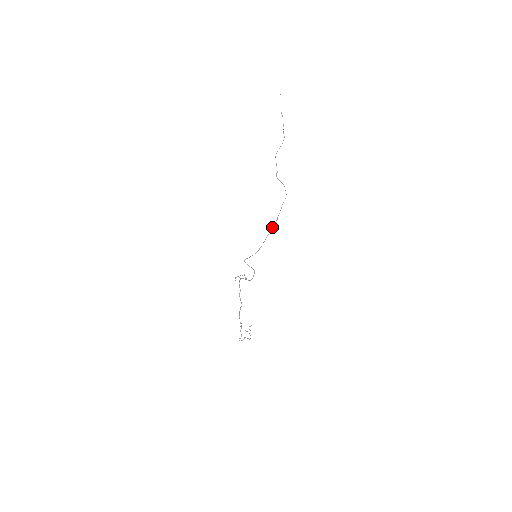
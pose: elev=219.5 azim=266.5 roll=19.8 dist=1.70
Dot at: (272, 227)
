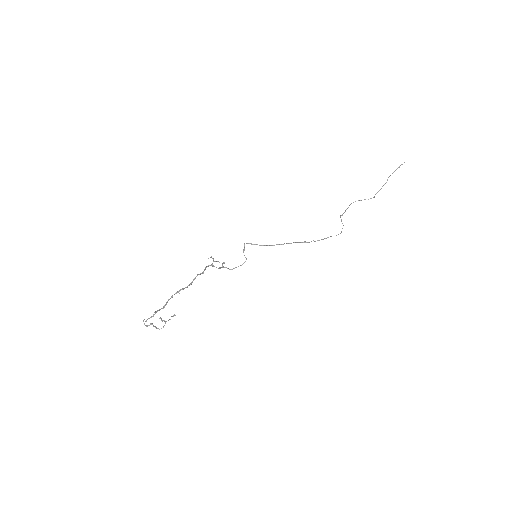
Dot at: (305, 241)
